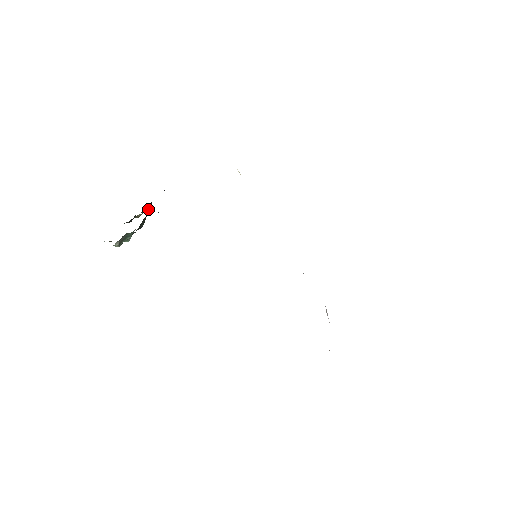
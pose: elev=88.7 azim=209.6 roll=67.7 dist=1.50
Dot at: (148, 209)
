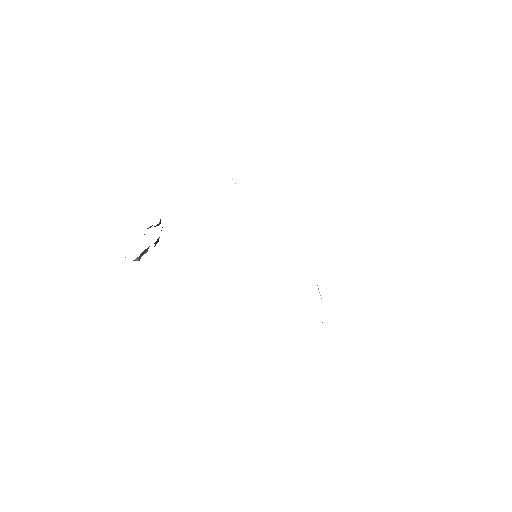
Dot at: occluded
